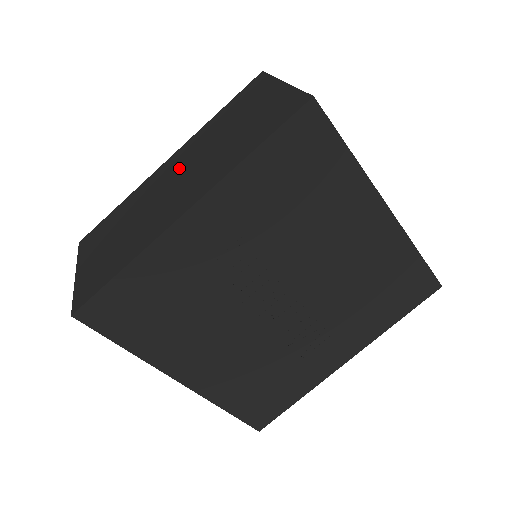
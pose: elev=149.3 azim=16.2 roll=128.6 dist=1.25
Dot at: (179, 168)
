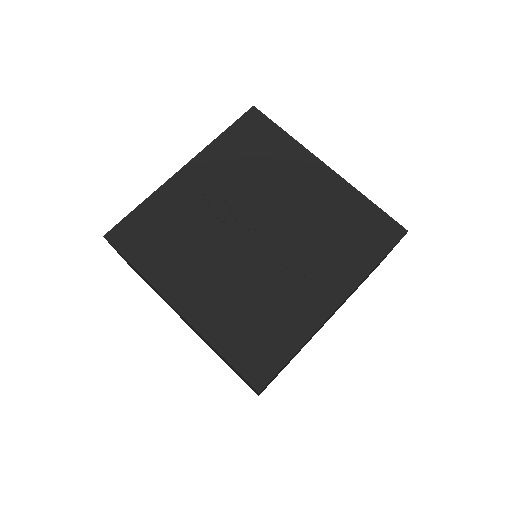
Dot at: occluded
